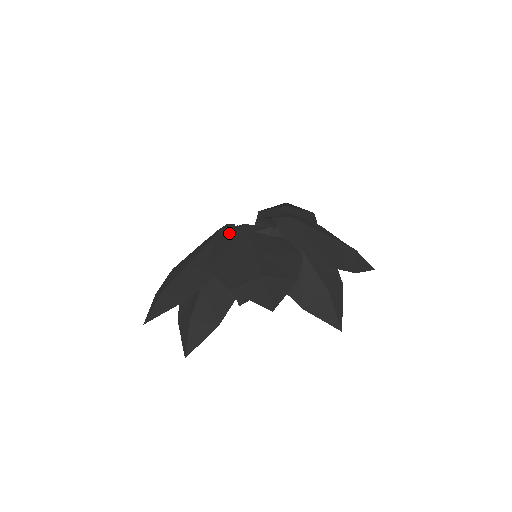
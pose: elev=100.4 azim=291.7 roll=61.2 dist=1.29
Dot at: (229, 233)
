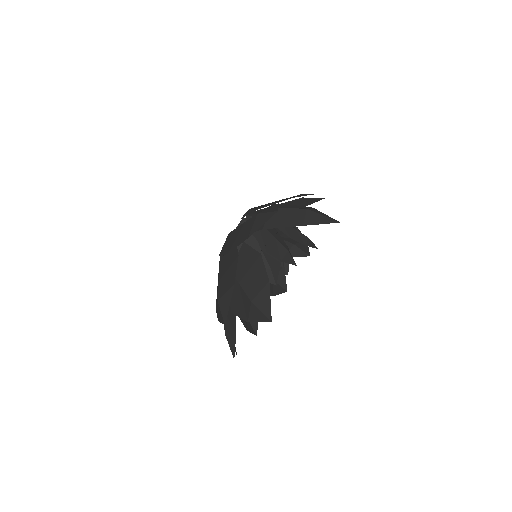
Dot at: (224, 244)
